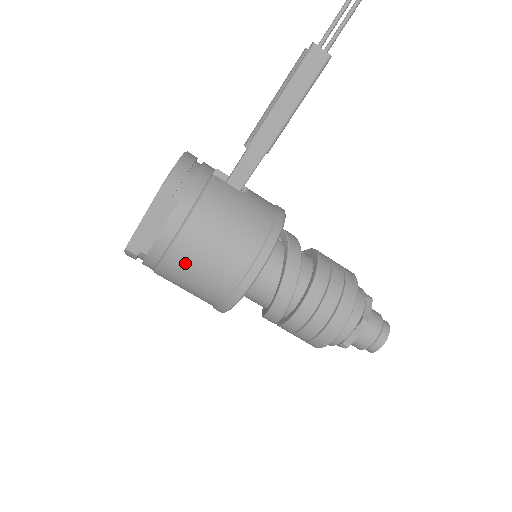
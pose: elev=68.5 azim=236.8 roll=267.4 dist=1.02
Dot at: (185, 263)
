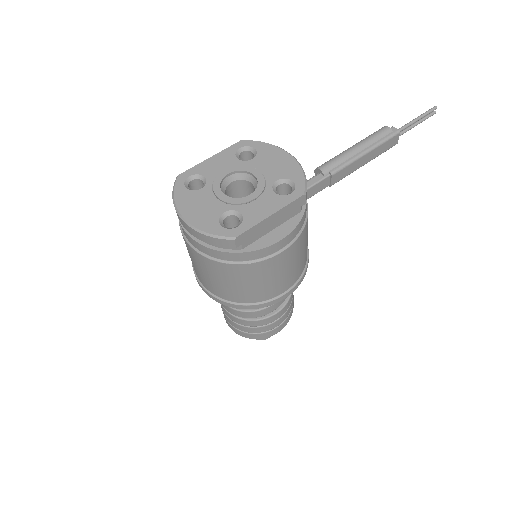
Dot at: (273, 269)
